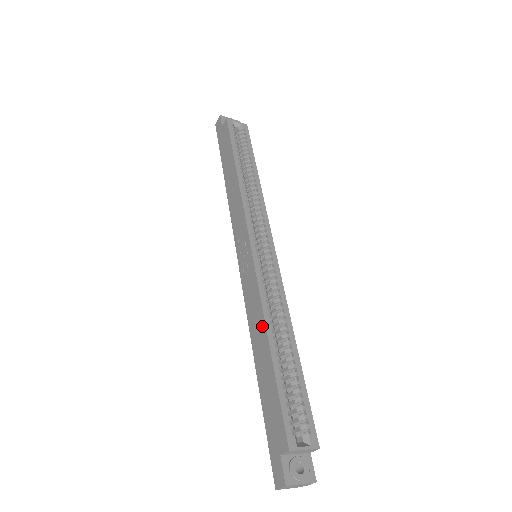
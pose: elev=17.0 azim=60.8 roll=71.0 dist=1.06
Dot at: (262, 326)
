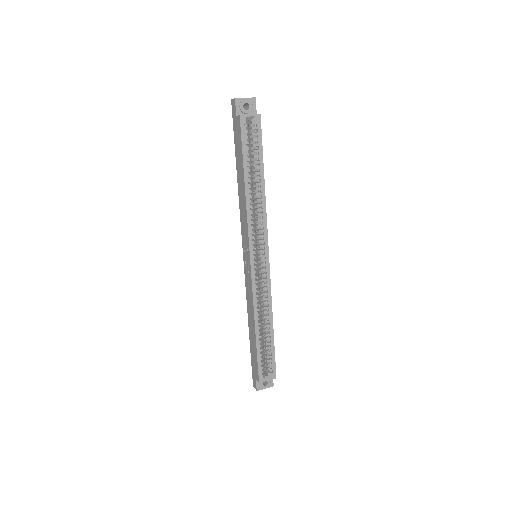
Dot at: (253, 317)
